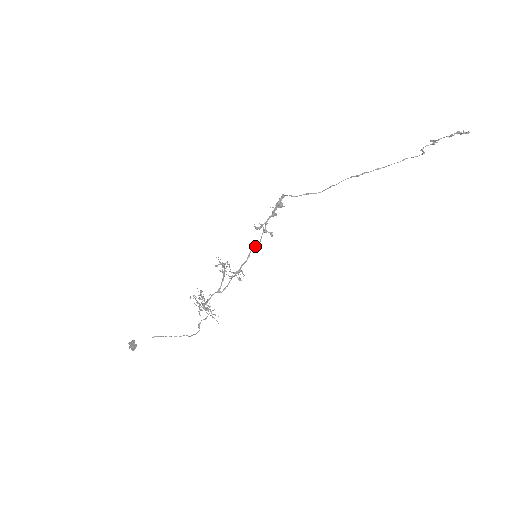
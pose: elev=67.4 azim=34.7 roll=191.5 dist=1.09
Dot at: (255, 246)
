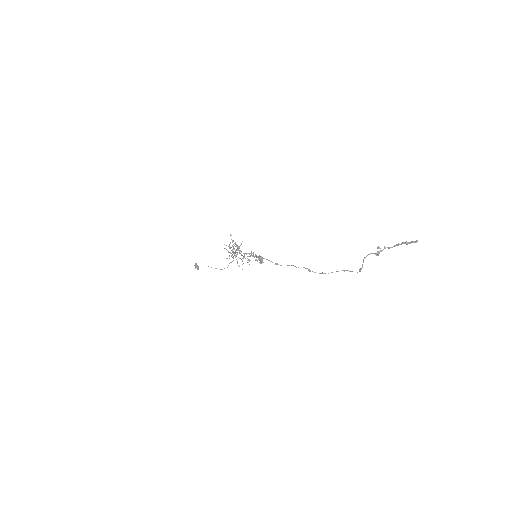
Dot at: occluded
